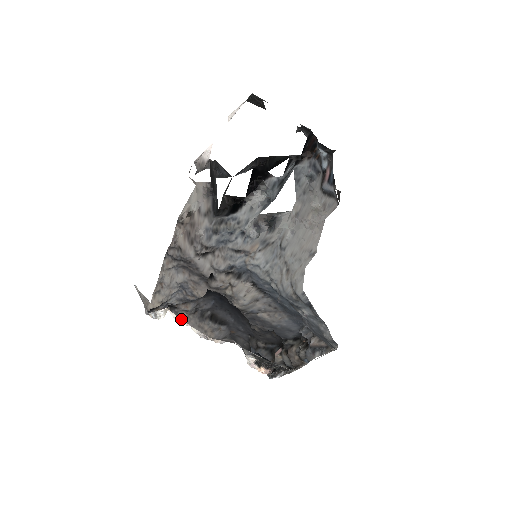
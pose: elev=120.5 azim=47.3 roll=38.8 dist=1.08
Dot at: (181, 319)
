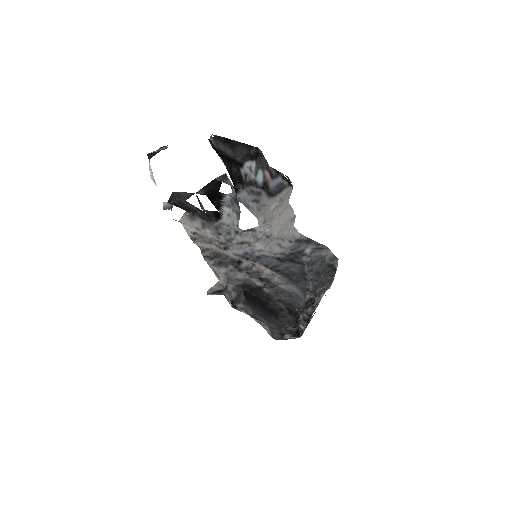
Dot at: occluded
